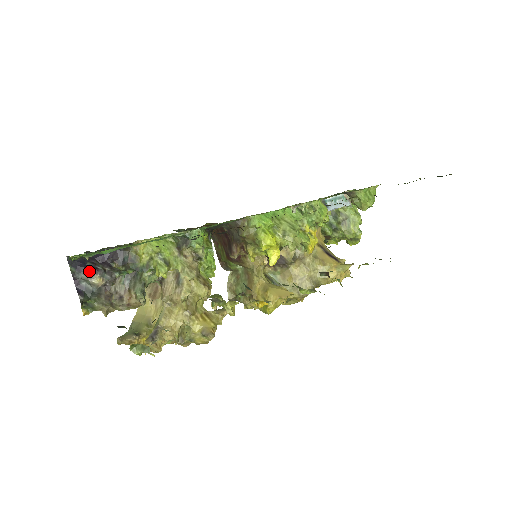
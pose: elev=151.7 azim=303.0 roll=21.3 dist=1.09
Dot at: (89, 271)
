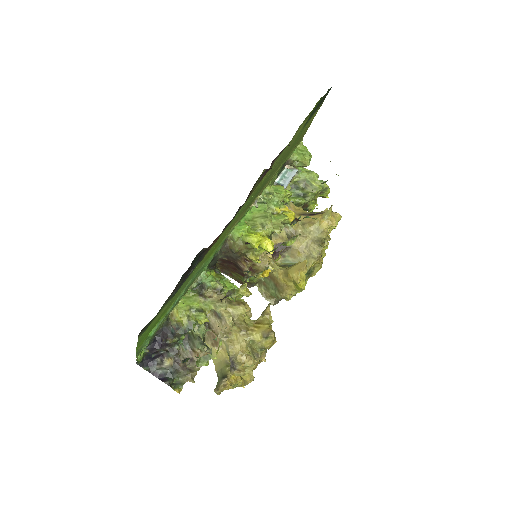
Dot at: (158, 361)
